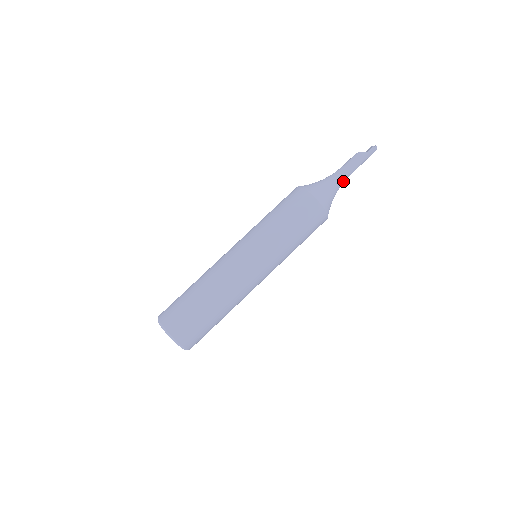
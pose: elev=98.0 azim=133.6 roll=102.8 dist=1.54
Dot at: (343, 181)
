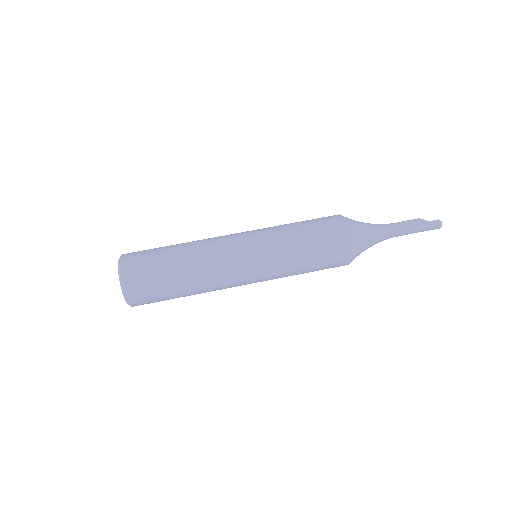
Dot at: (388, 235)
